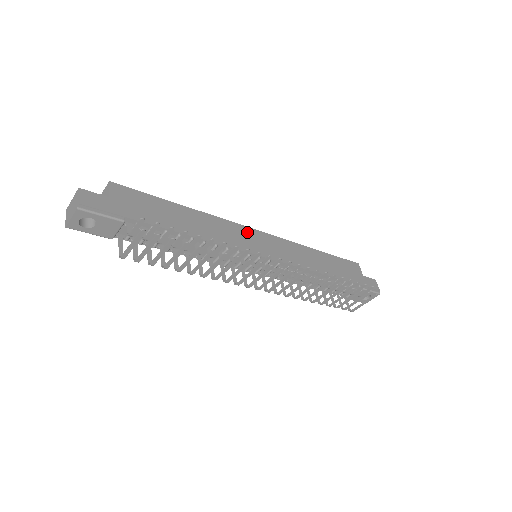
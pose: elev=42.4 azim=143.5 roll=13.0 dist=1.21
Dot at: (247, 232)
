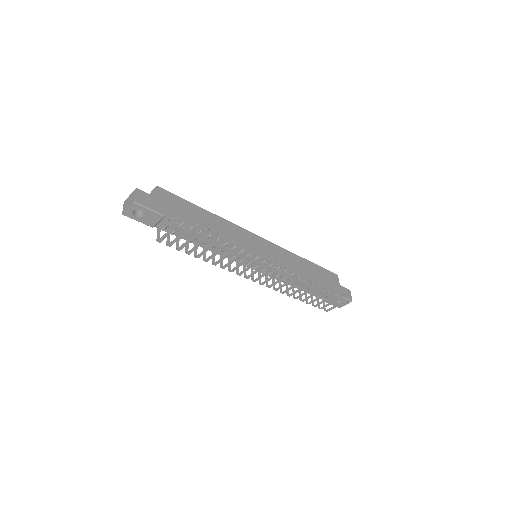
Dot at: (252, 237)
